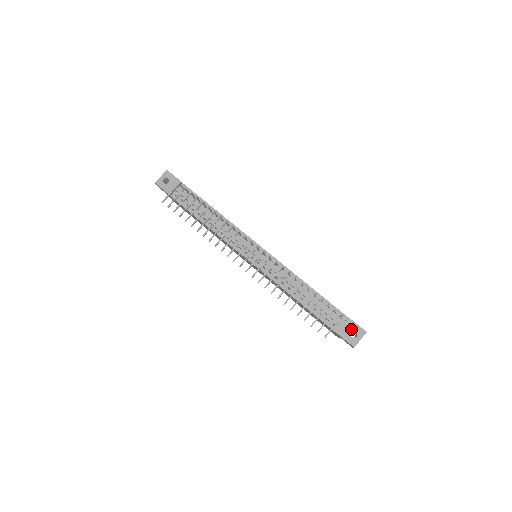
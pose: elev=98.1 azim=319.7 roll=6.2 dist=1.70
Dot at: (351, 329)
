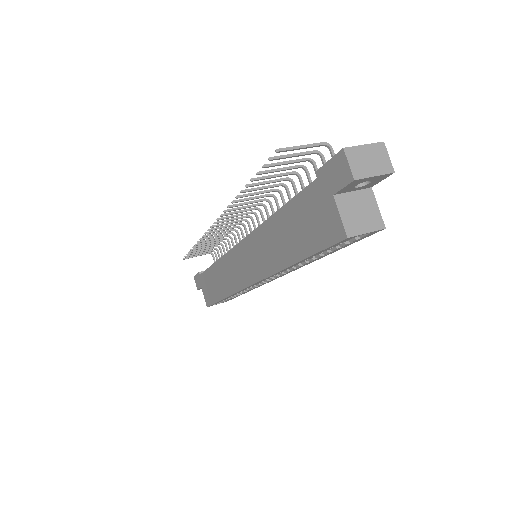
Dot at: occluded
